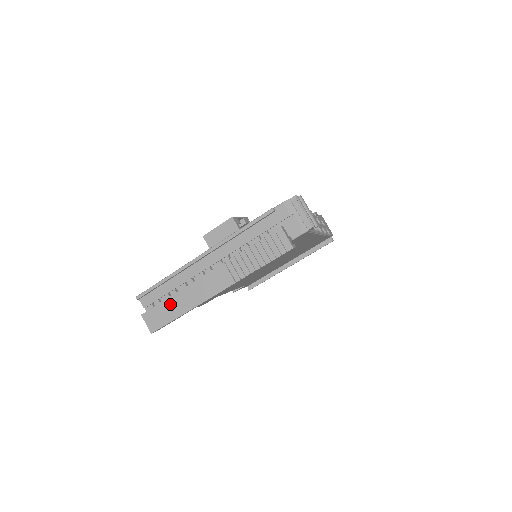
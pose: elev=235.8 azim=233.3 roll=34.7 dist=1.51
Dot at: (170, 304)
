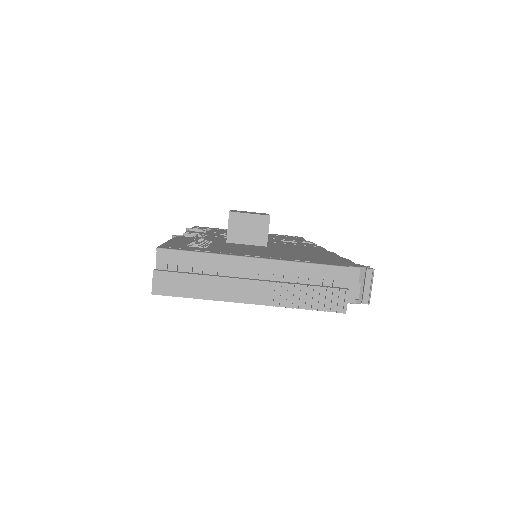
Dot at: (194, 281)
